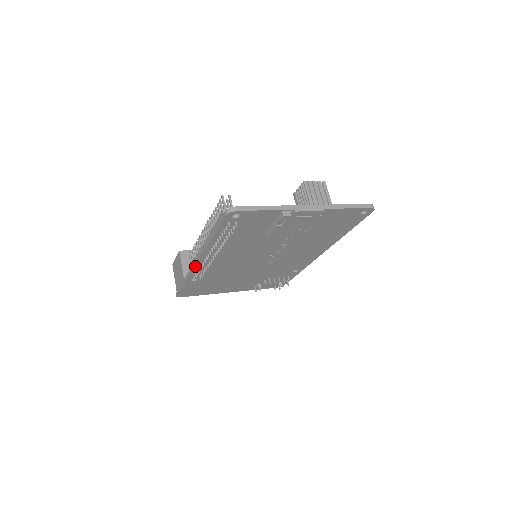
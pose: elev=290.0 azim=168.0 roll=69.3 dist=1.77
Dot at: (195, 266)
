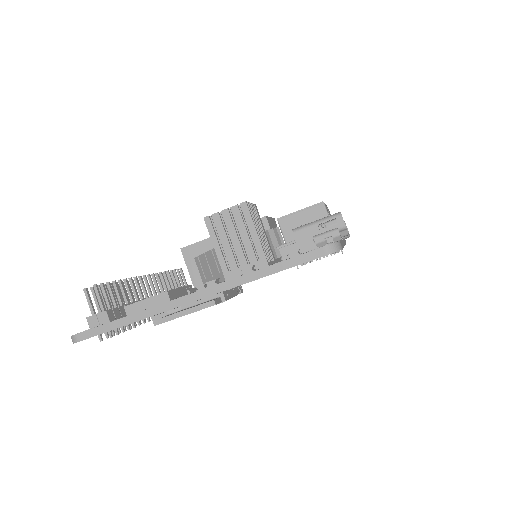
Dot at: occluded
